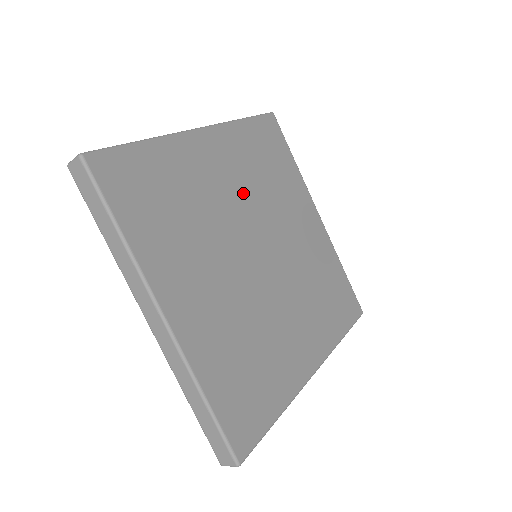
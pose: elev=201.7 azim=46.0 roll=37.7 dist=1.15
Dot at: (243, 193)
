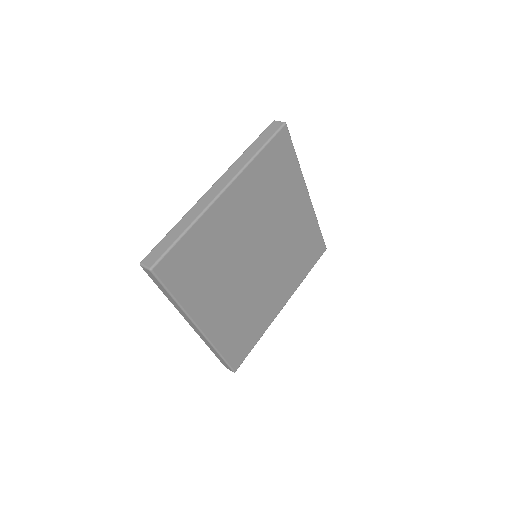
Dot at: (252, 220)
